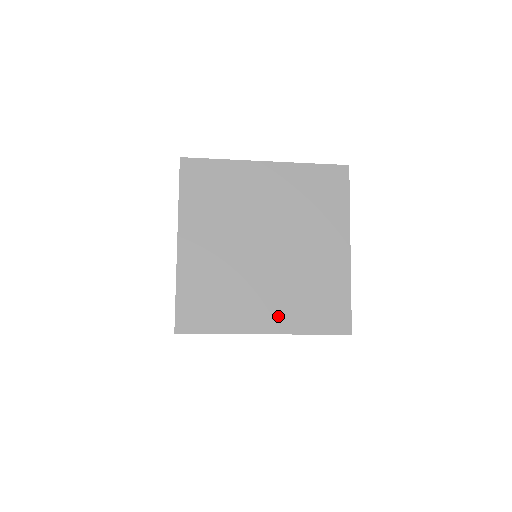
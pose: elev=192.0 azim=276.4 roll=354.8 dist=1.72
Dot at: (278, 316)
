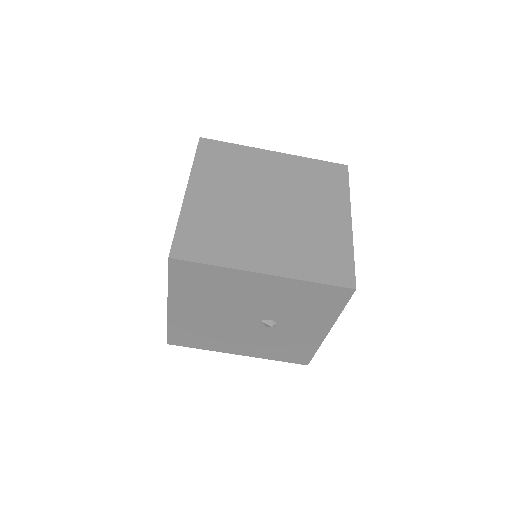
Dot at: (279, 261)
